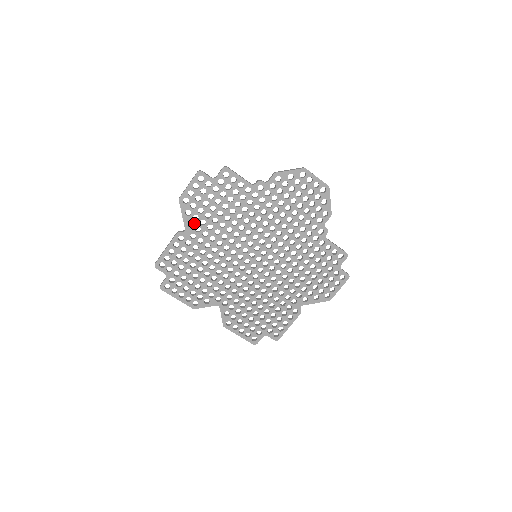
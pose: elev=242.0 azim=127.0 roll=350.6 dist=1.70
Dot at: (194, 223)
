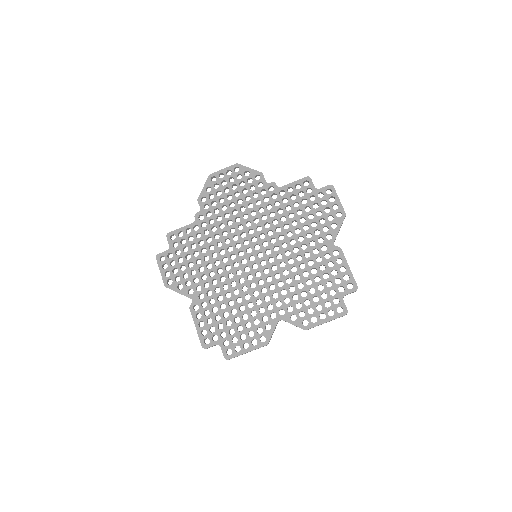
Dot at: (191, 288)
